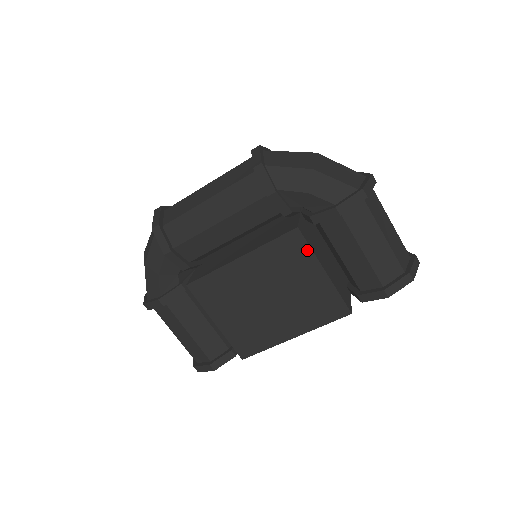
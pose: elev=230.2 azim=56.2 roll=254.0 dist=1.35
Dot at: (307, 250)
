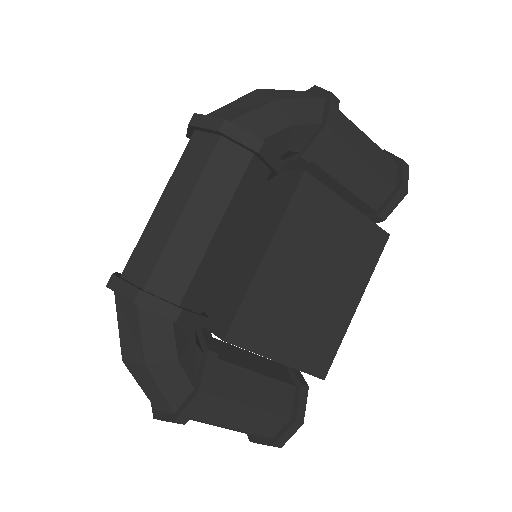
Dot at: (325, 192)
